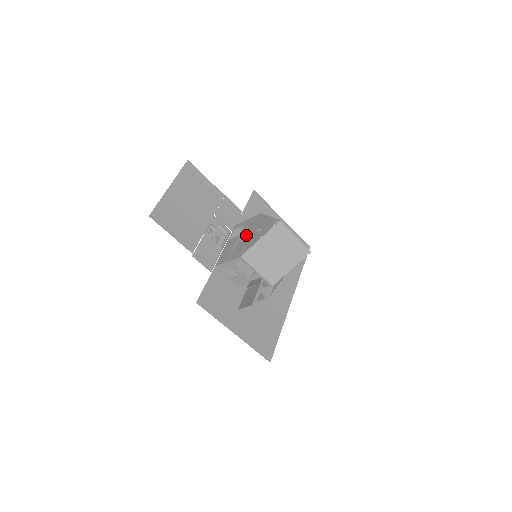
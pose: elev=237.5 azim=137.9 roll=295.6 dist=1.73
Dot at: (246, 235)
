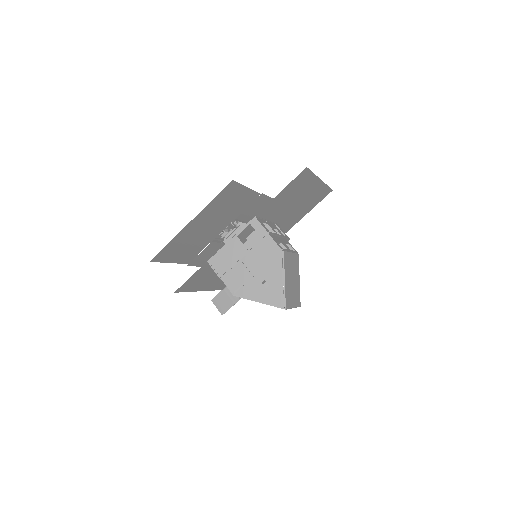
Dot at: (253, 266)
